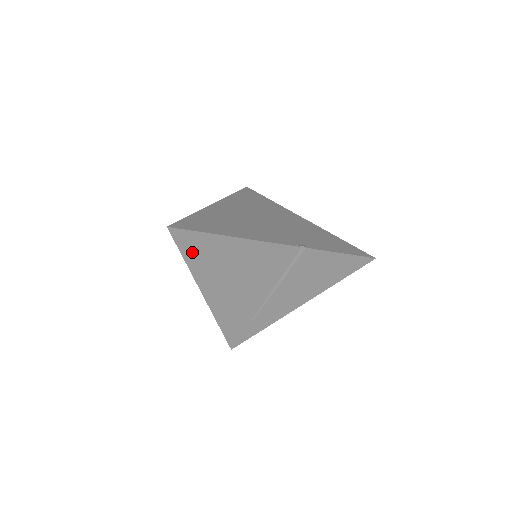
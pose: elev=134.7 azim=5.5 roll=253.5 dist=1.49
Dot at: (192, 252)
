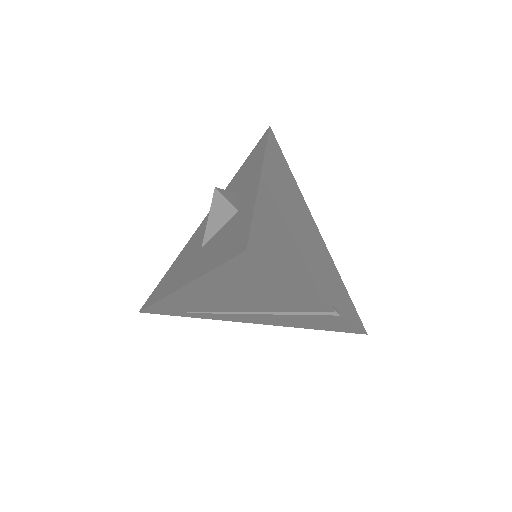
Dot at: (233, 271)
